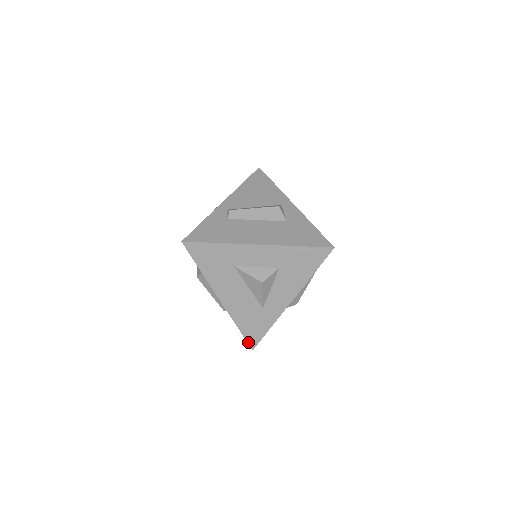
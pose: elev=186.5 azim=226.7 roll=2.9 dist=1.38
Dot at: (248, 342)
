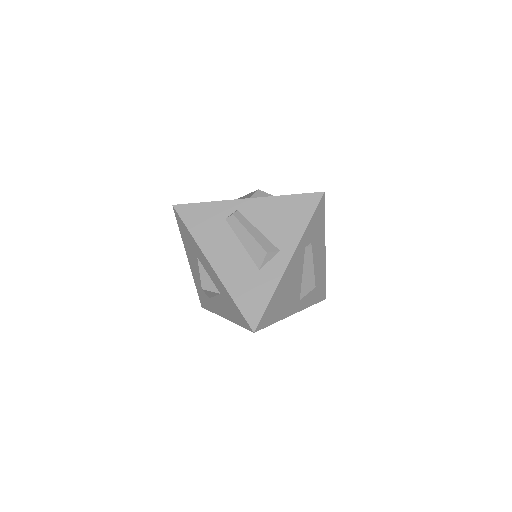
Dot at: (200, 300)
